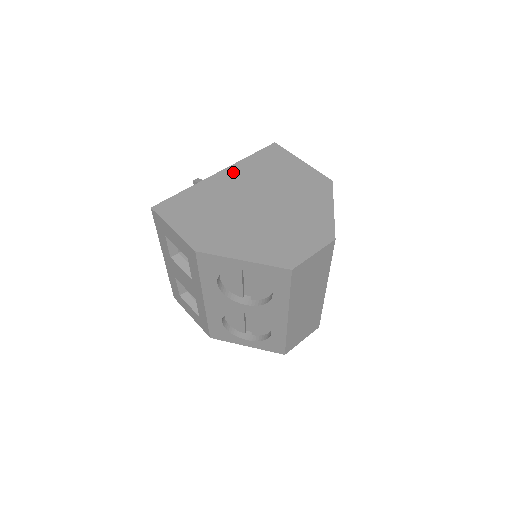
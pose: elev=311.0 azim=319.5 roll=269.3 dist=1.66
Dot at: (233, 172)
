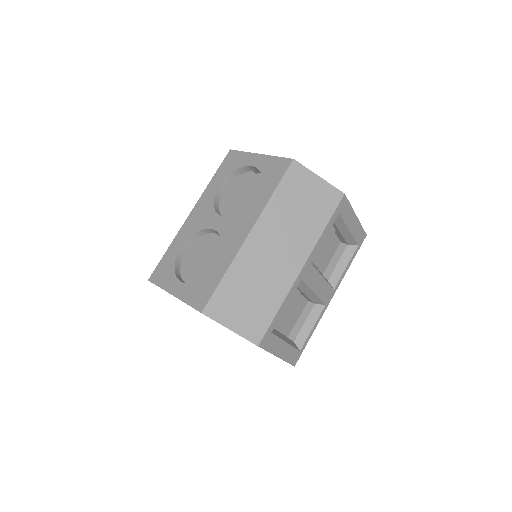
Dot at: occluded
